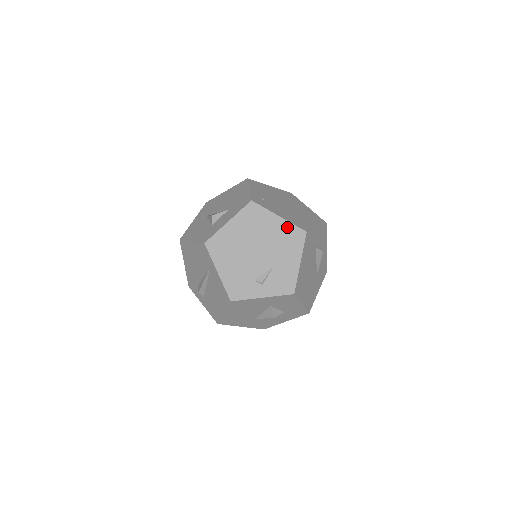
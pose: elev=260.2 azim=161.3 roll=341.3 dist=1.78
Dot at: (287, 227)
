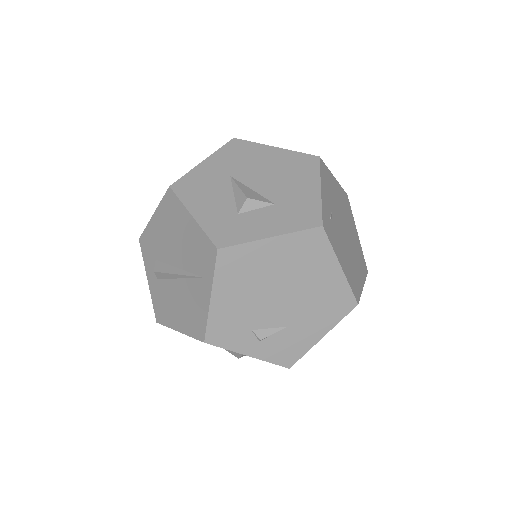
Dot at: (340, 286)
